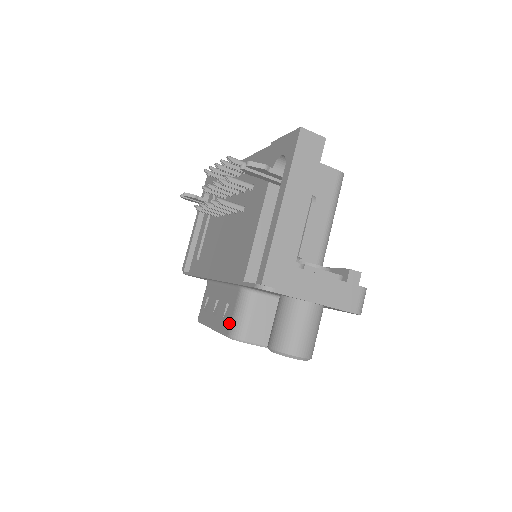
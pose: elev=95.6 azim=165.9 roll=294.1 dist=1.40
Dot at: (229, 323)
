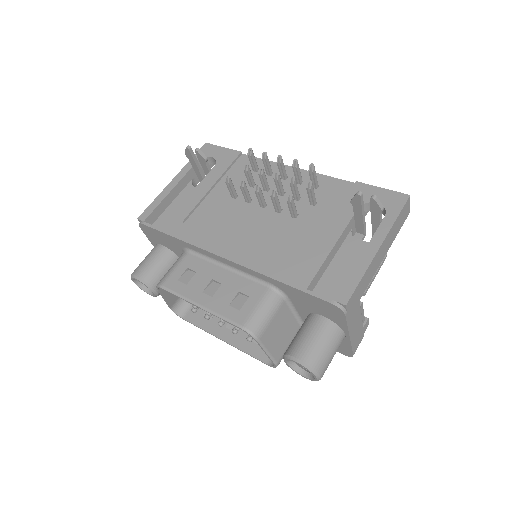
Dot at: (246, 314)
